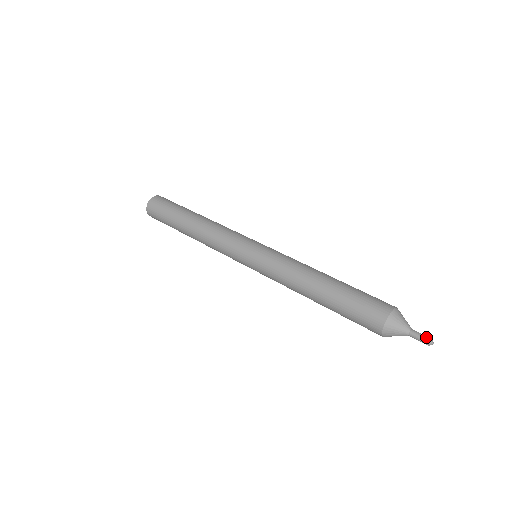
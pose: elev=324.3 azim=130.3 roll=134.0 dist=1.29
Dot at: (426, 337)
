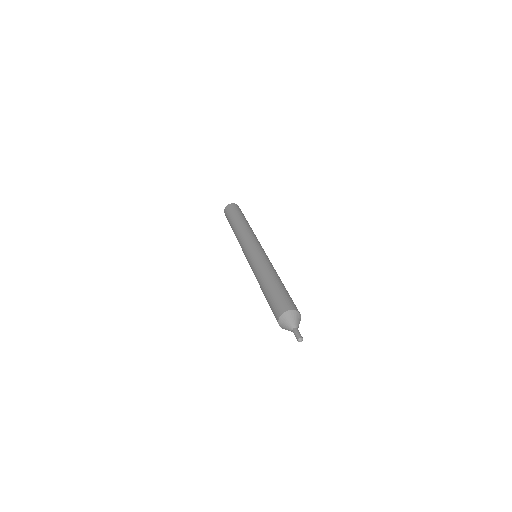
Dot at: (300, 335)
